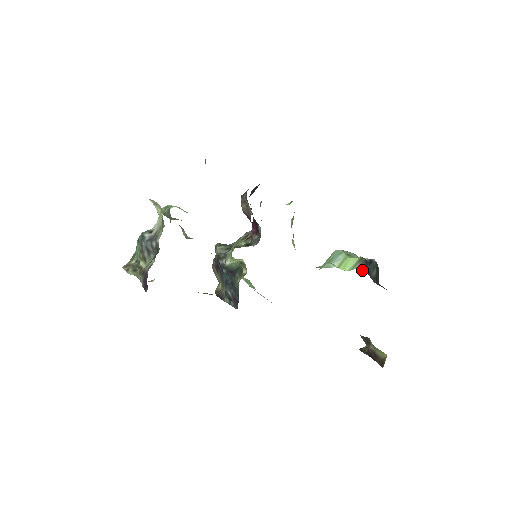
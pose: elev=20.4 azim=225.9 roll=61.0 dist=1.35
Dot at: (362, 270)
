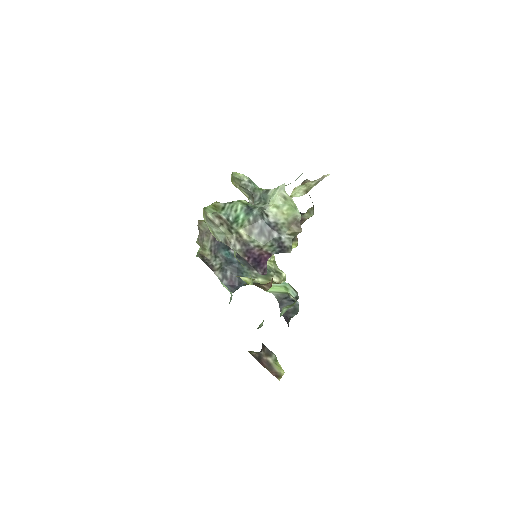
Dot at: (276, 298)
